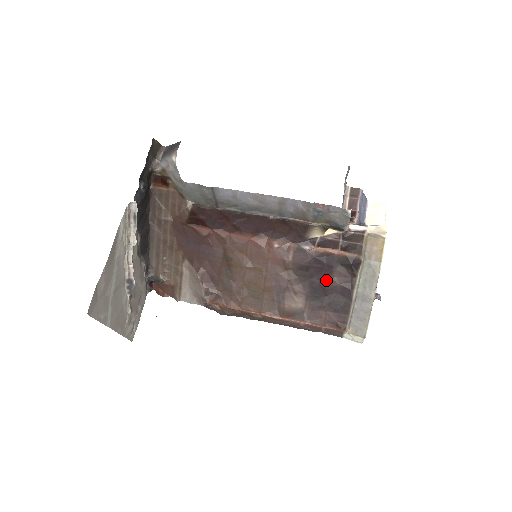
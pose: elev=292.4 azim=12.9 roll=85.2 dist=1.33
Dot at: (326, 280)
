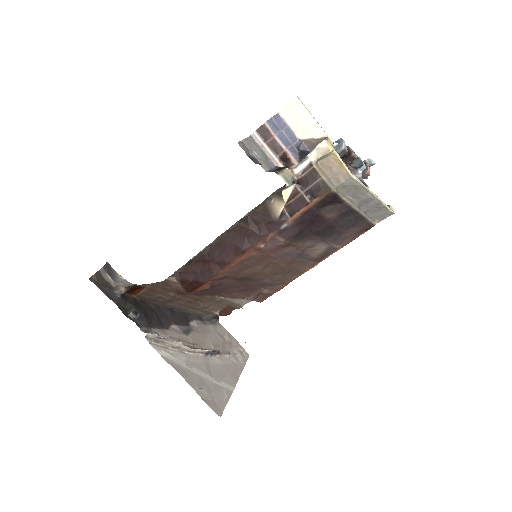
Dot at: (324, 223)
